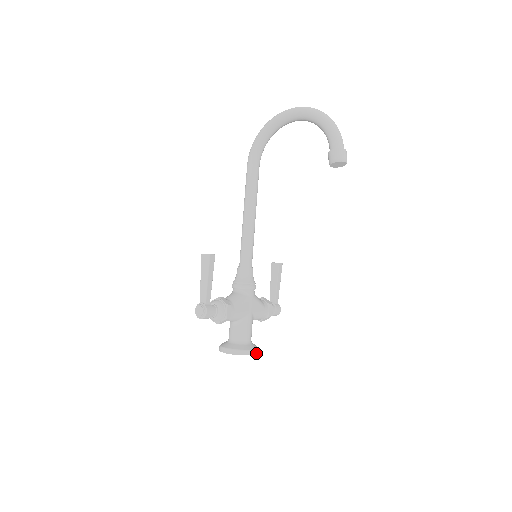
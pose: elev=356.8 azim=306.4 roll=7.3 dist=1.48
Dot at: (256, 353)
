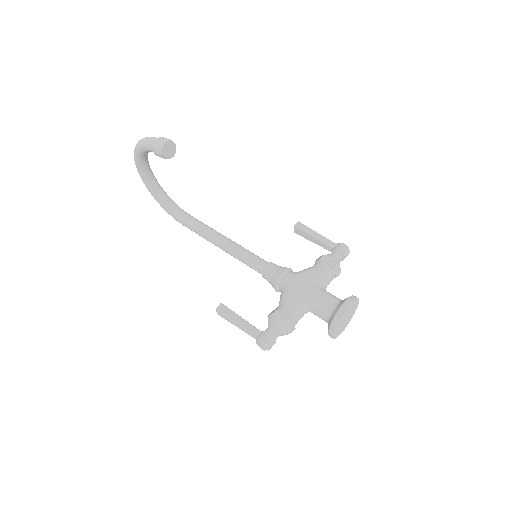
Dot at: (348, 304)
